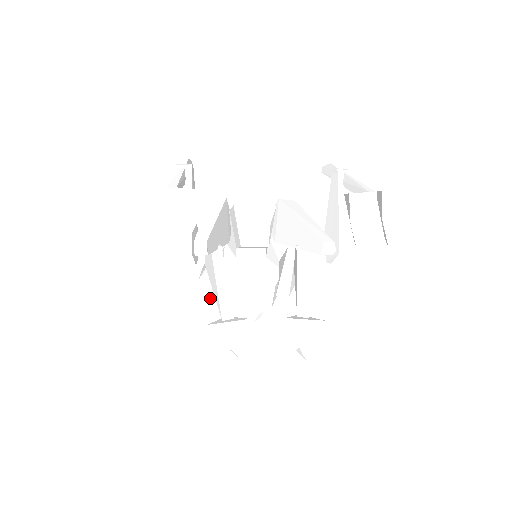
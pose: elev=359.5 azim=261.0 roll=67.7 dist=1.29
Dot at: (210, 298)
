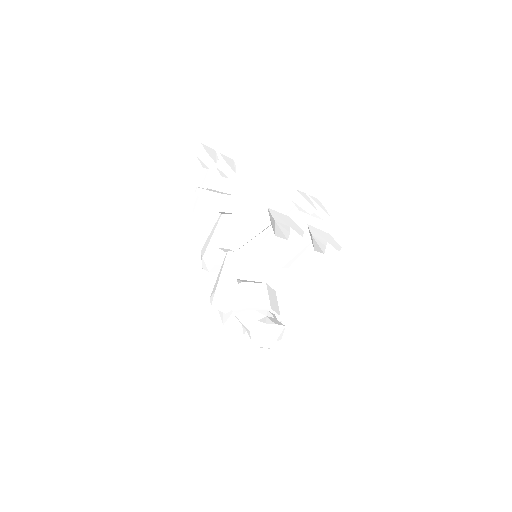
Dot at: (231, 299)
